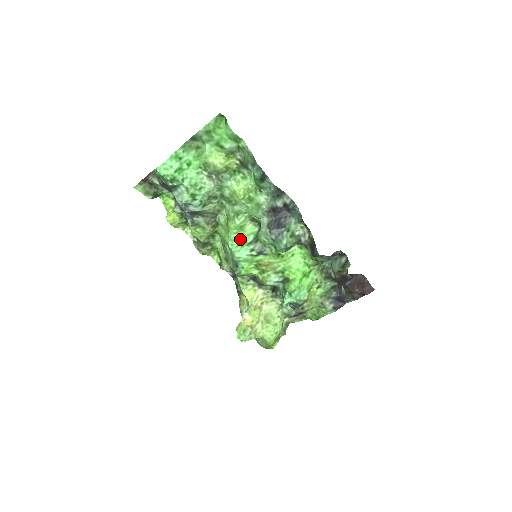
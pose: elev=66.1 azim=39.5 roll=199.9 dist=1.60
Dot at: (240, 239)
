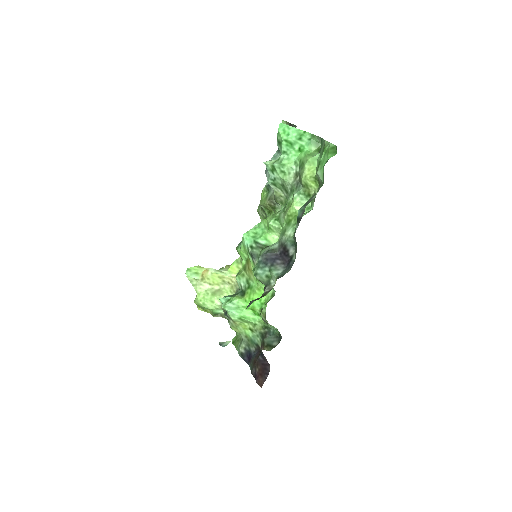
Dot at: (261, 233)
